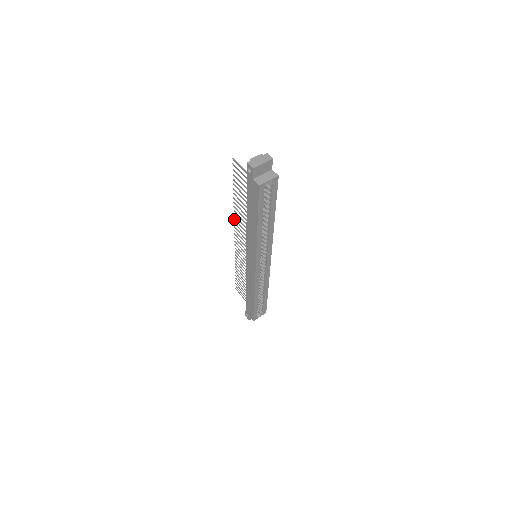
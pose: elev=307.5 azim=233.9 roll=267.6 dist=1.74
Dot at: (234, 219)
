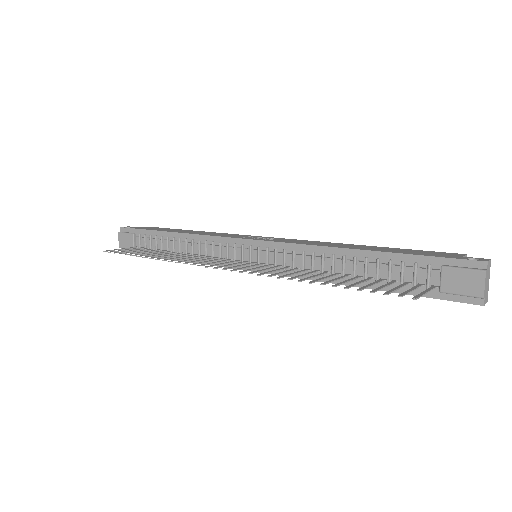
Dot at: occluded
